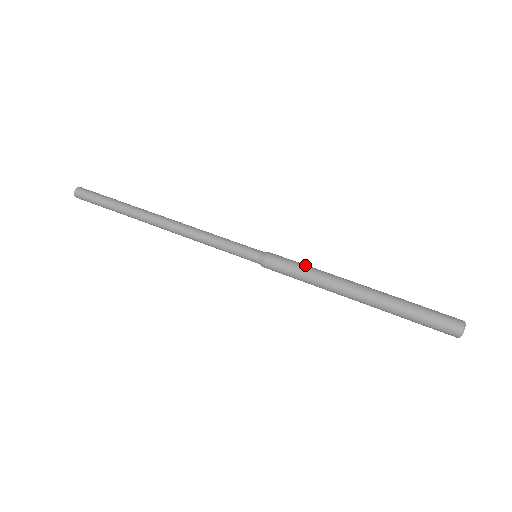
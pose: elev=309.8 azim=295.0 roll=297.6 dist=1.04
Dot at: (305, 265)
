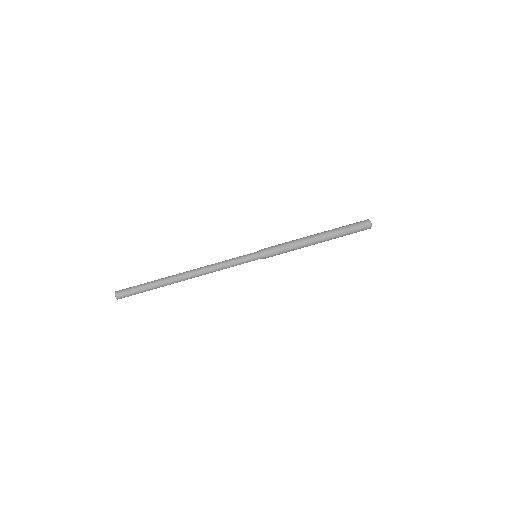
Dot at: (286, 246)
